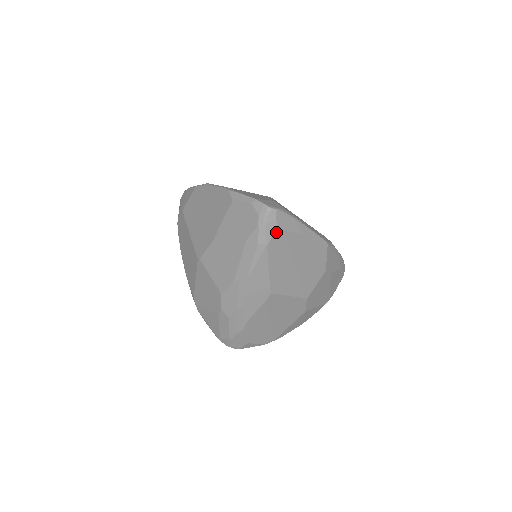
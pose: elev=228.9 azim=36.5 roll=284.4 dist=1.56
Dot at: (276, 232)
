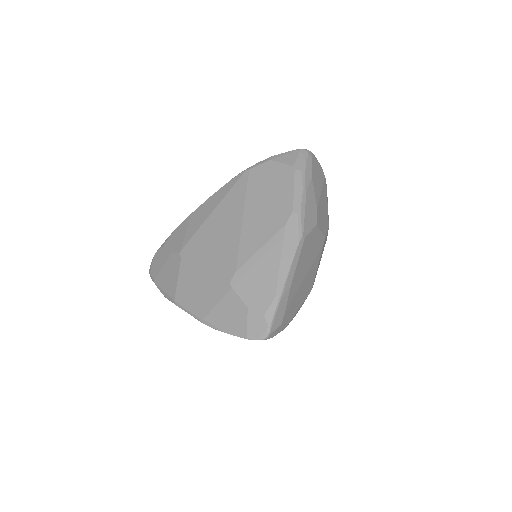
Dot at: (283, 323)
